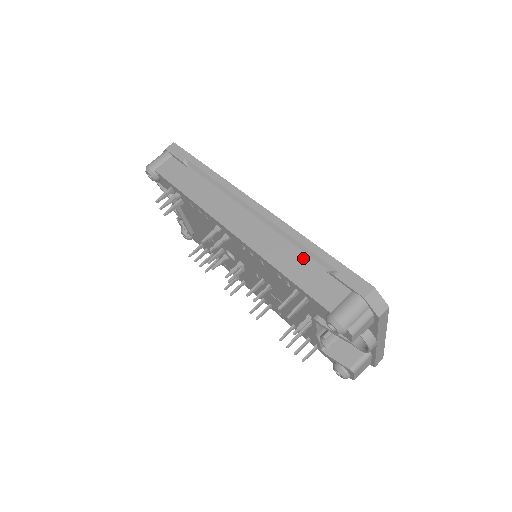
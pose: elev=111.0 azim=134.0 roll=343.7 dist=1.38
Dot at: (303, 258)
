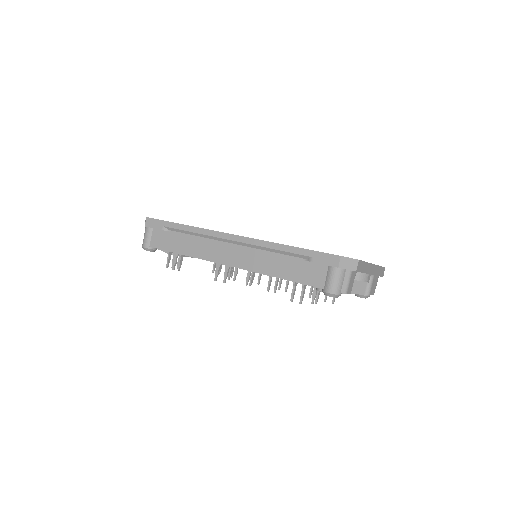
Dot at: (285, 259)
